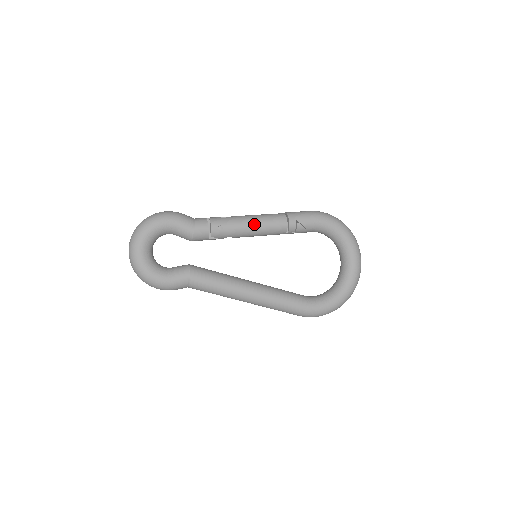
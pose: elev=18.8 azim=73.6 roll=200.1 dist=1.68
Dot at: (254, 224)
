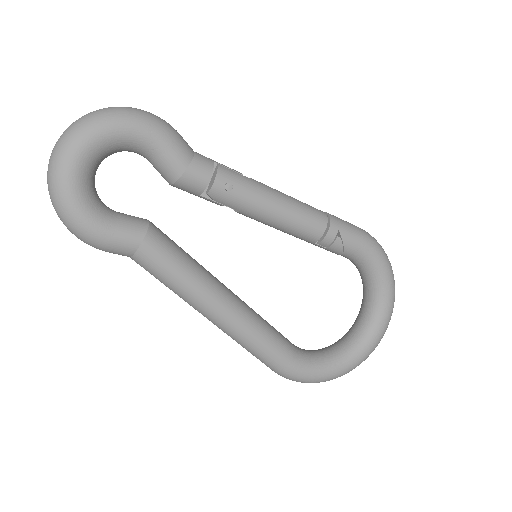
Dot at: (280, 207)
